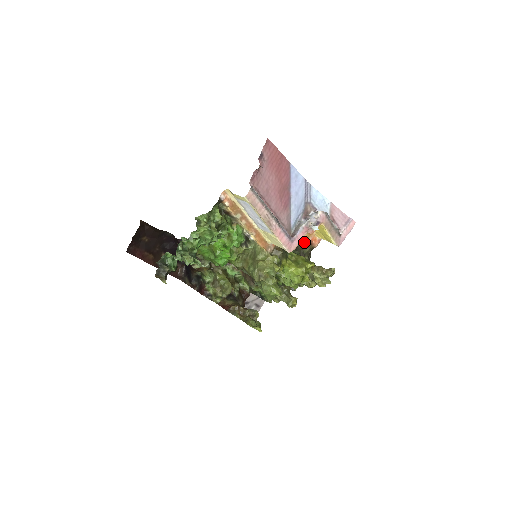
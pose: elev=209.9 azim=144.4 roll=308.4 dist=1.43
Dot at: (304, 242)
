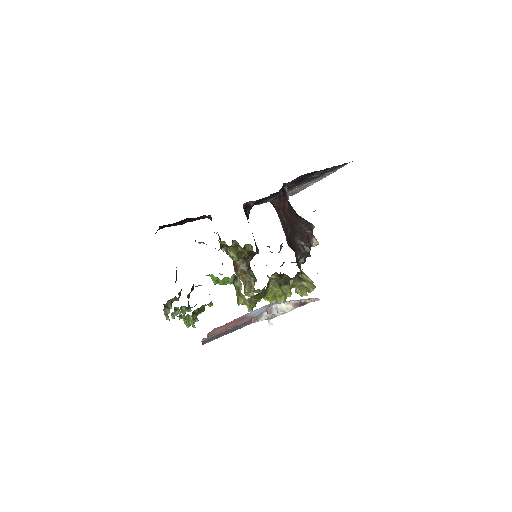
Dot at: (289, 277)
